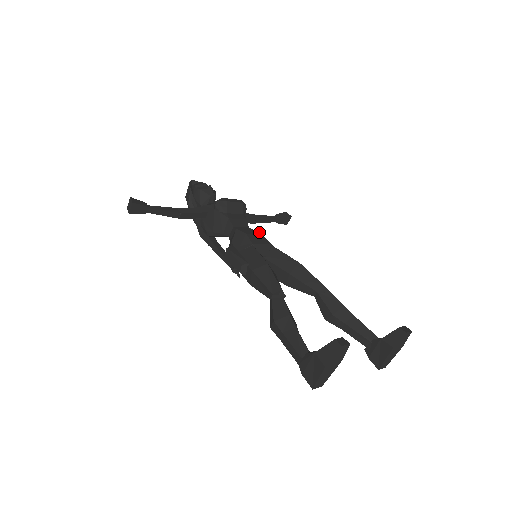
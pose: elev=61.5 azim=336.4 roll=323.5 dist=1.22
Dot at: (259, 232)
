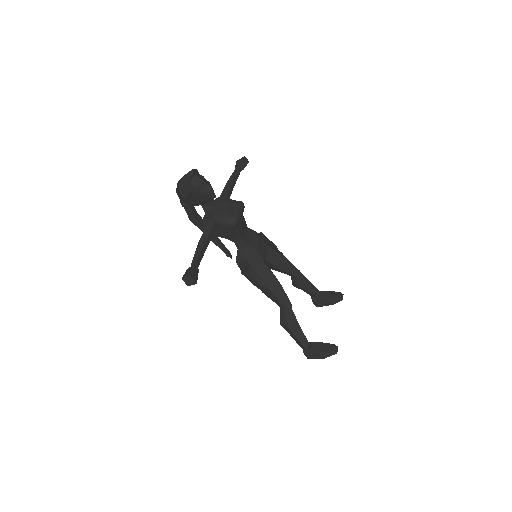
Dot at: (258, 235)
